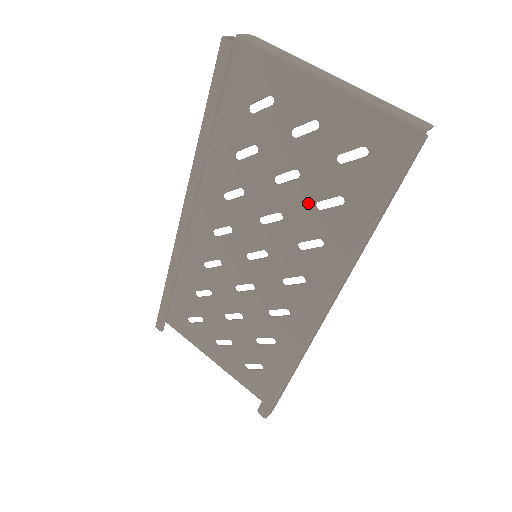
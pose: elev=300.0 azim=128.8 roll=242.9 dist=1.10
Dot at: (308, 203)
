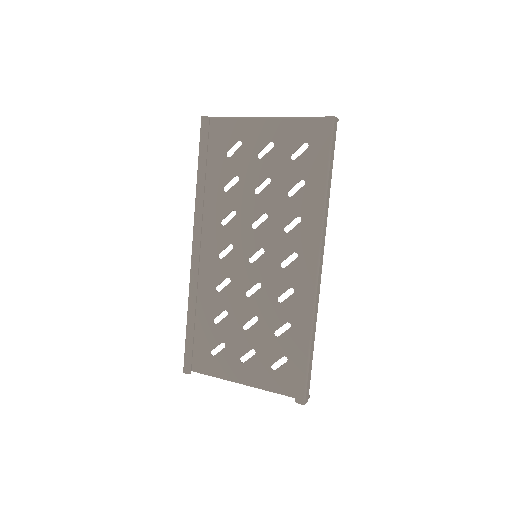
Dot at: (282, 196)
